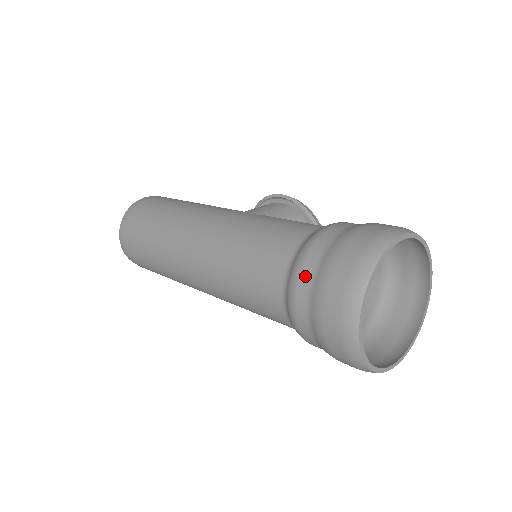
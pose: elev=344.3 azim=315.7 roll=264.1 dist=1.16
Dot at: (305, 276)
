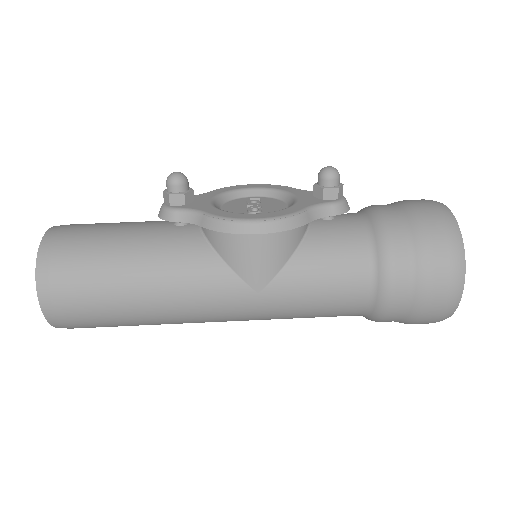
Dot at: occluded
